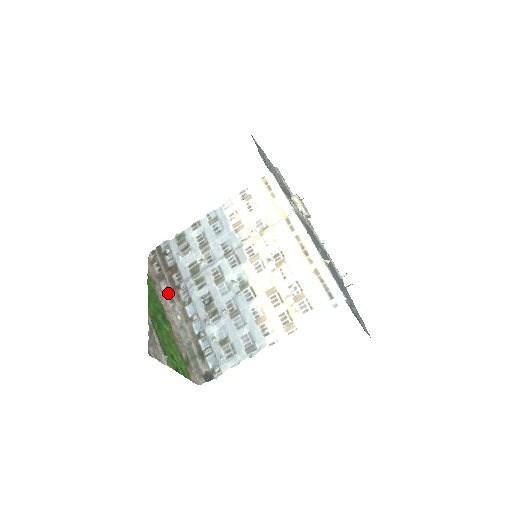
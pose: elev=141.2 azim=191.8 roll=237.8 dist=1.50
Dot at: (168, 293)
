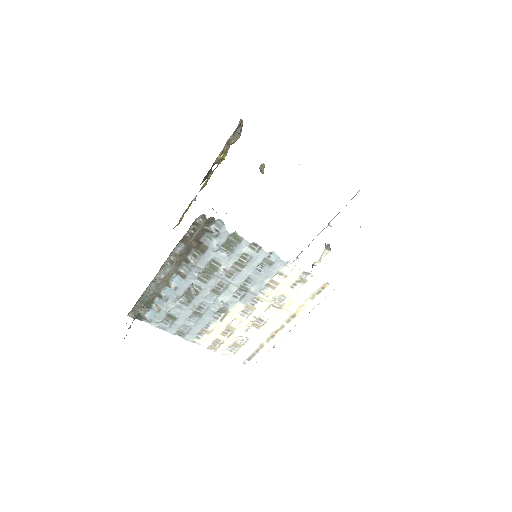
Dot at: (176, 256)
